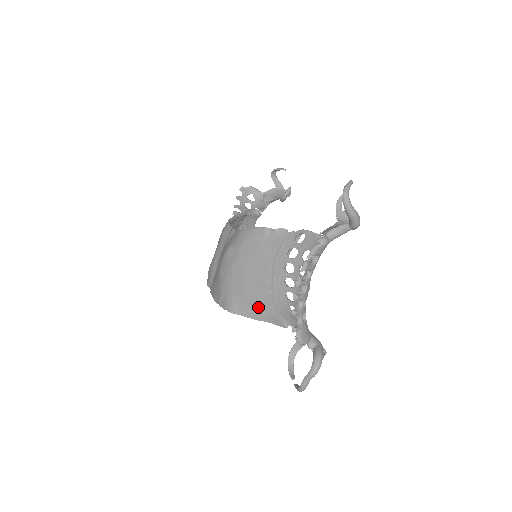
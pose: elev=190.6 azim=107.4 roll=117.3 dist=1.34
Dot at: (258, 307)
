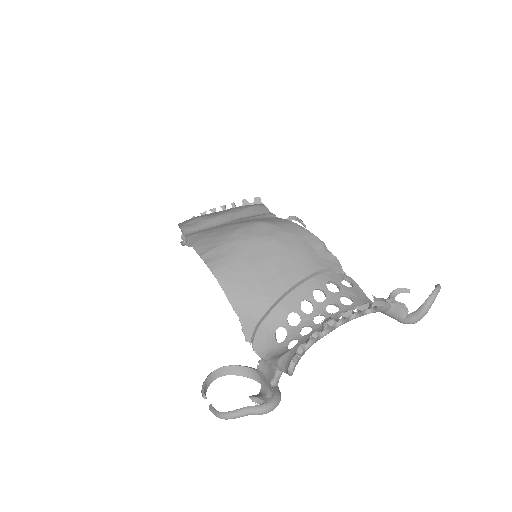
Dot at: (251, 297)
